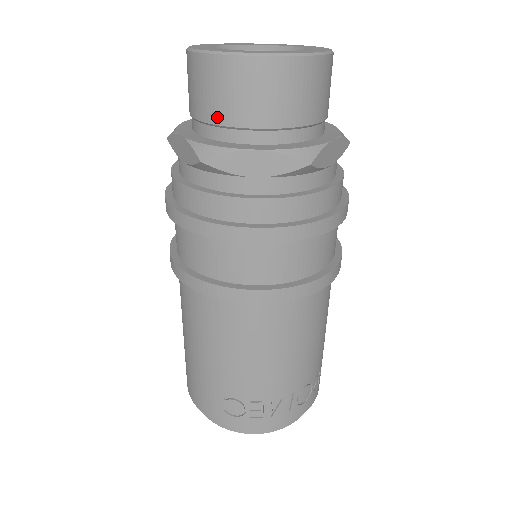
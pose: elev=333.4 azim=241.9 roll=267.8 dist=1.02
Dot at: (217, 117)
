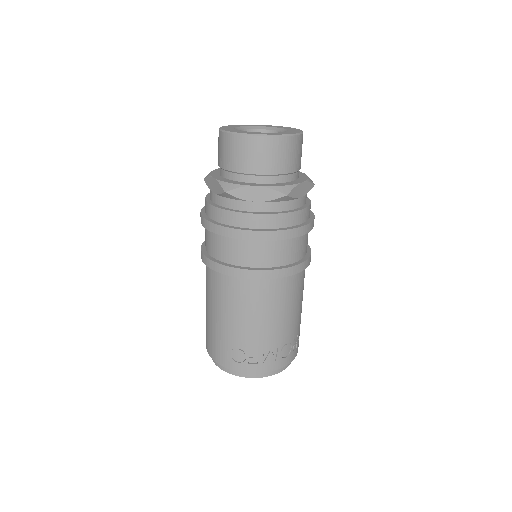
Dot at: (235, 168)
